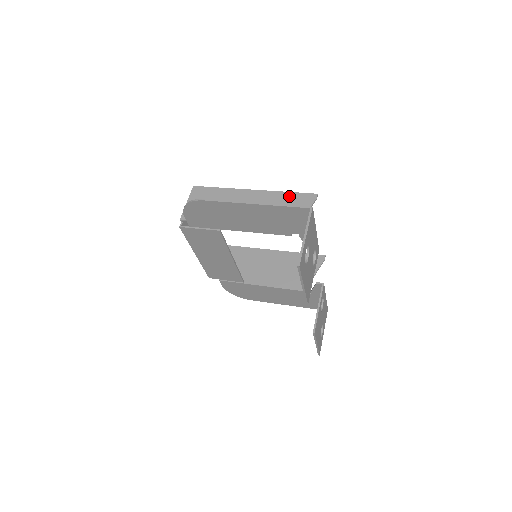
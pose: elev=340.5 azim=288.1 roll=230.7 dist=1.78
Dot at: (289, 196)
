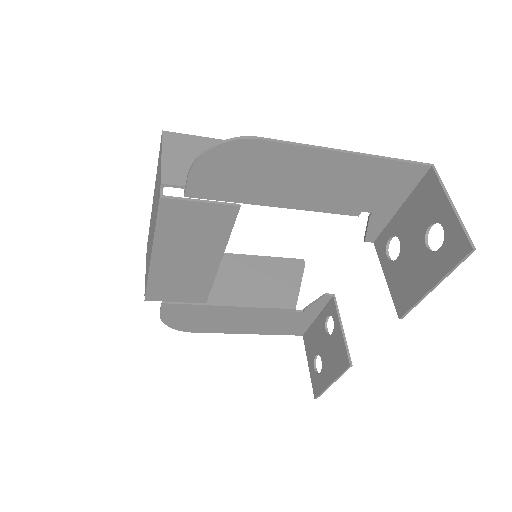
Dot at: occluded
